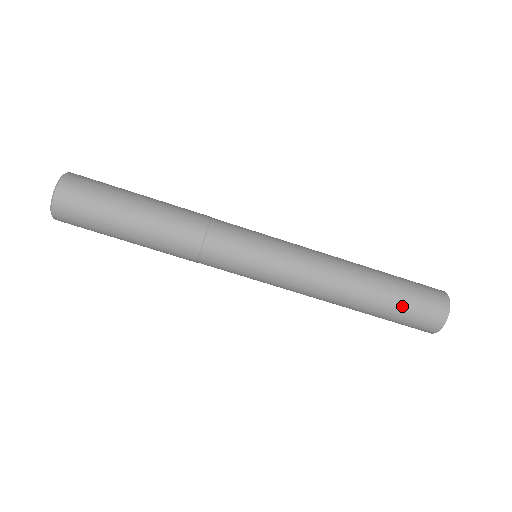
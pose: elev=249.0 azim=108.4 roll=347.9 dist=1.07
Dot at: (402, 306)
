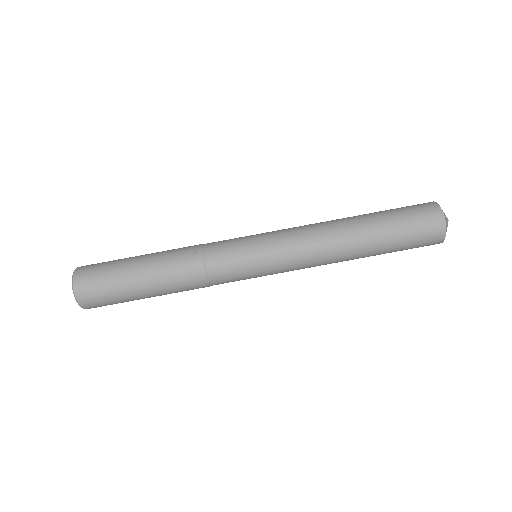
Dot at: (395, 216)
